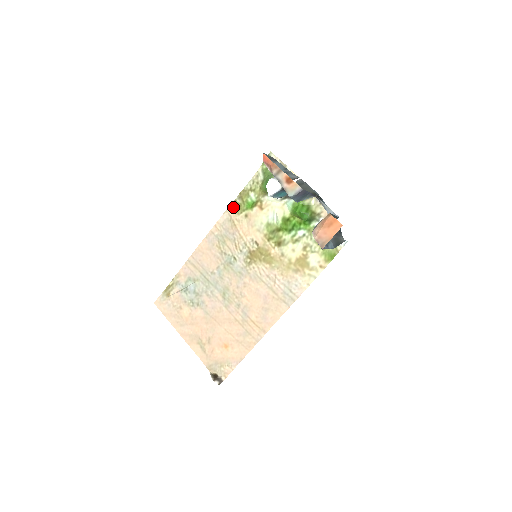
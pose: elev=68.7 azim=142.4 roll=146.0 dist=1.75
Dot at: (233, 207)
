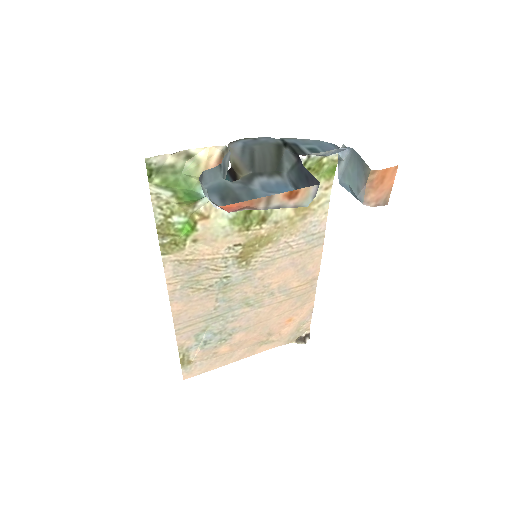
Dot at: (167, 252)
